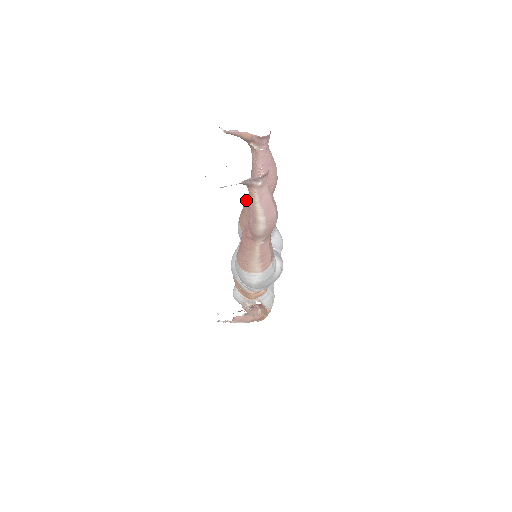
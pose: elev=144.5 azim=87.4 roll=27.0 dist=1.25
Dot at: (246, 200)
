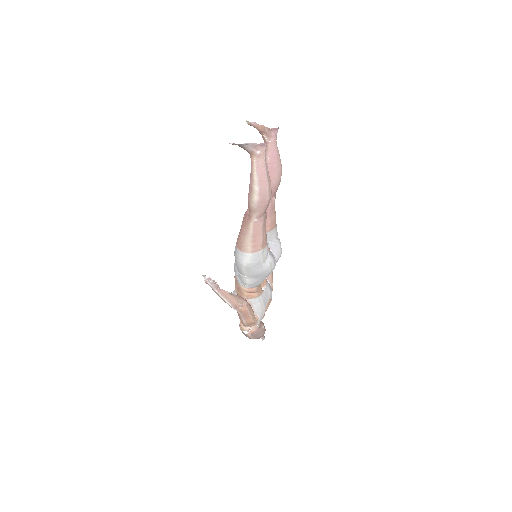
Dot at: occluded
